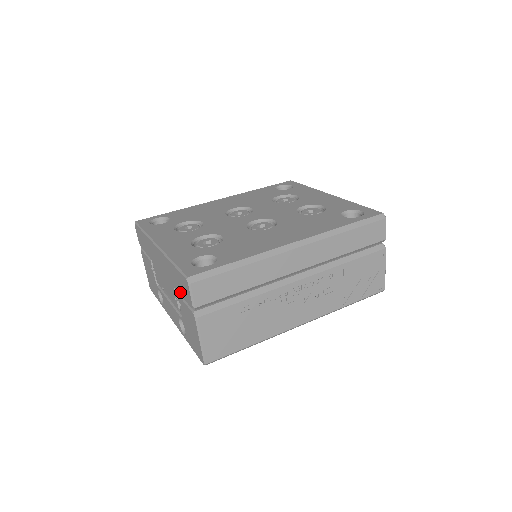
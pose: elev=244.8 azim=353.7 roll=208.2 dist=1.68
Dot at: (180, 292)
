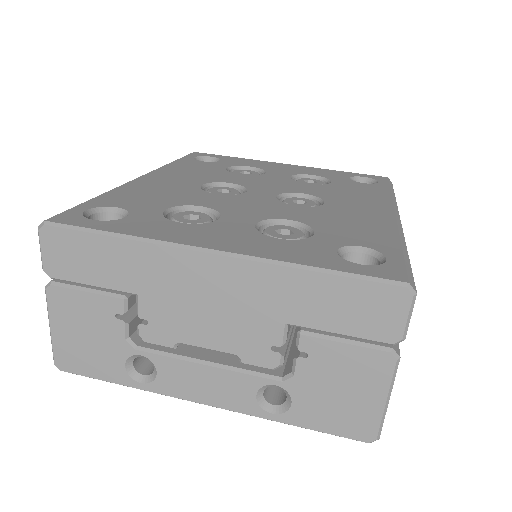
Dot at: (331, 325)
